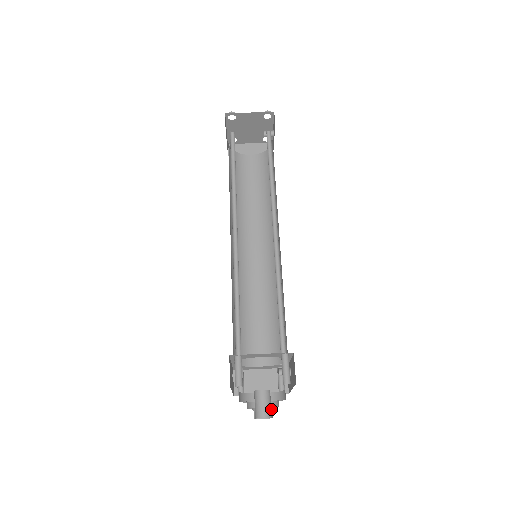
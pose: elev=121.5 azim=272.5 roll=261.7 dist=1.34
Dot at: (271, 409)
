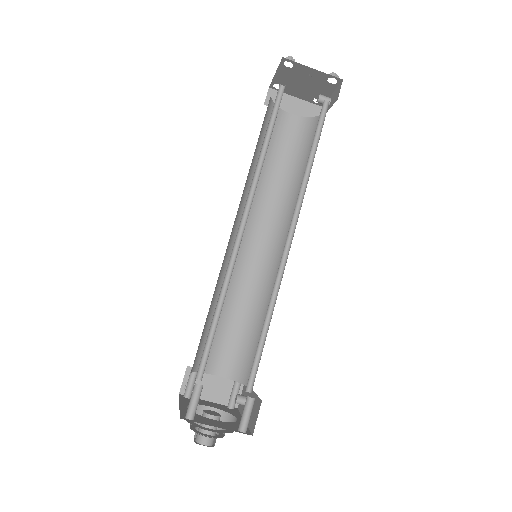
Dot at: occluded
